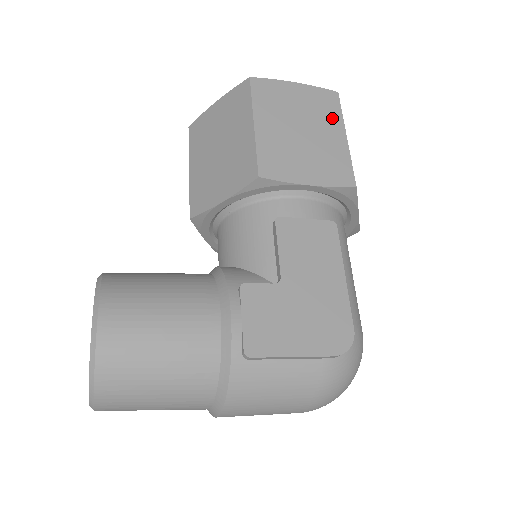
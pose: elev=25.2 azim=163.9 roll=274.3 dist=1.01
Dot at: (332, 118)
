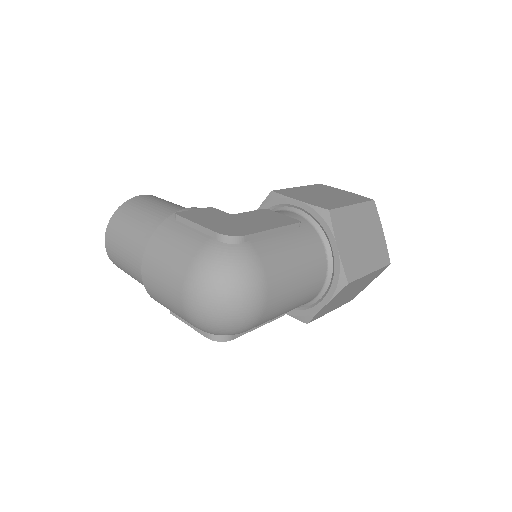
Dot at: (353, 200)
